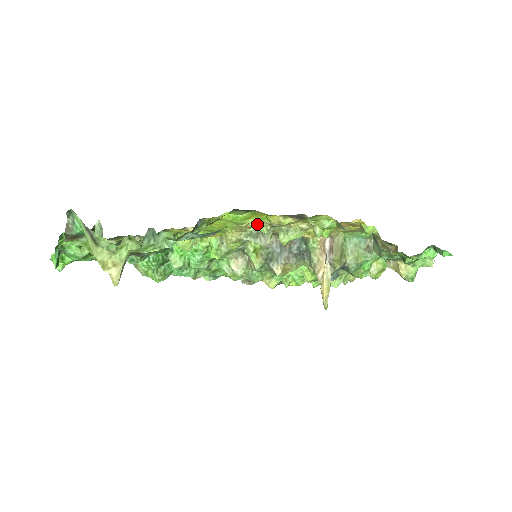
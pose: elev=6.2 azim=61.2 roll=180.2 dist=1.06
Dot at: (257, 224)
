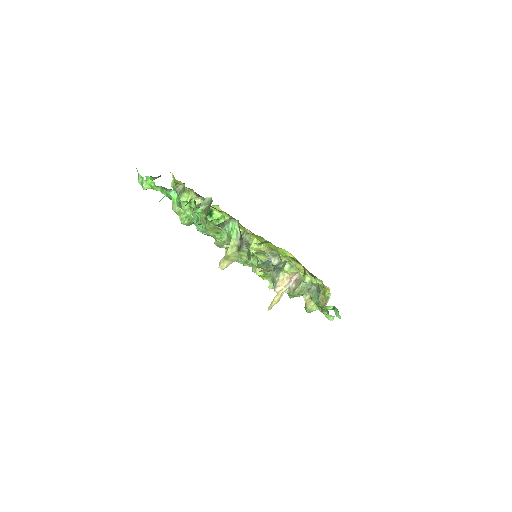
Dot at: occluded
